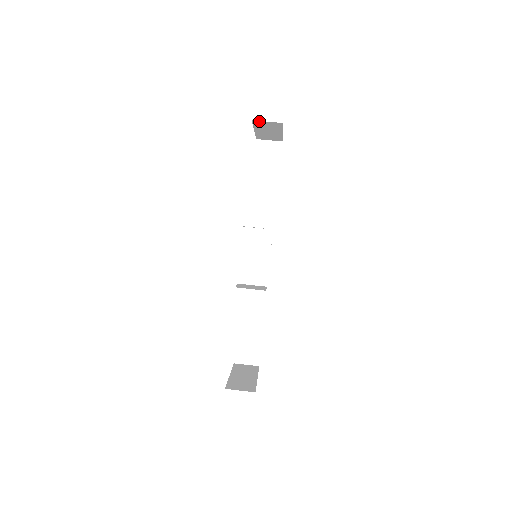
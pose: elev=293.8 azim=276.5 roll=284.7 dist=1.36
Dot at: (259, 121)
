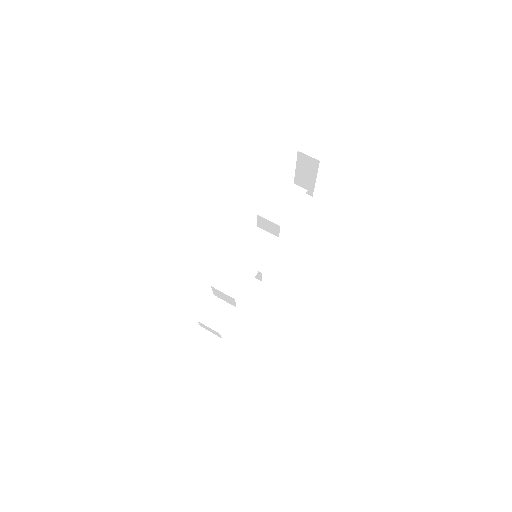
Dot at: (303, 154)
